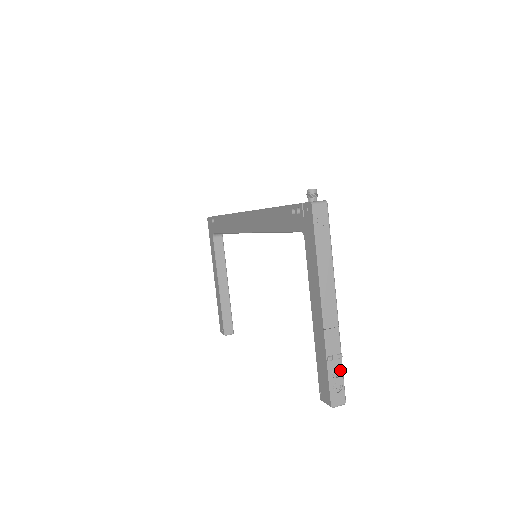
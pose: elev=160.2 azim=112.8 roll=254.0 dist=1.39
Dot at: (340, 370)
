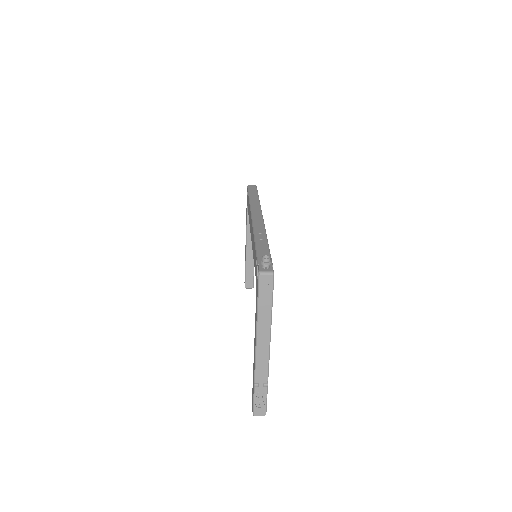
Dot at: (264, 394)
